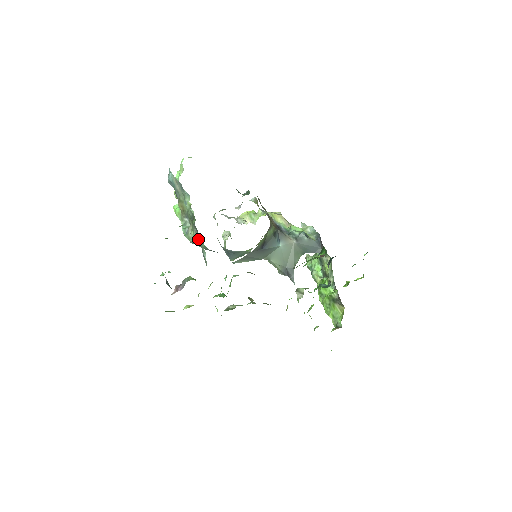
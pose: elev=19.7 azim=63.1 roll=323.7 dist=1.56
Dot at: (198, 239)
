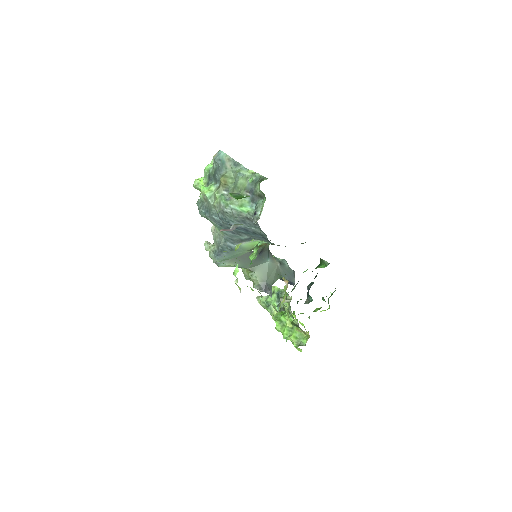
Dot at: (247, 203)
